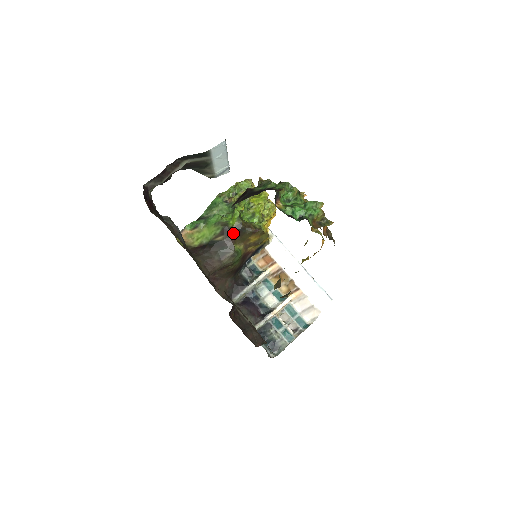
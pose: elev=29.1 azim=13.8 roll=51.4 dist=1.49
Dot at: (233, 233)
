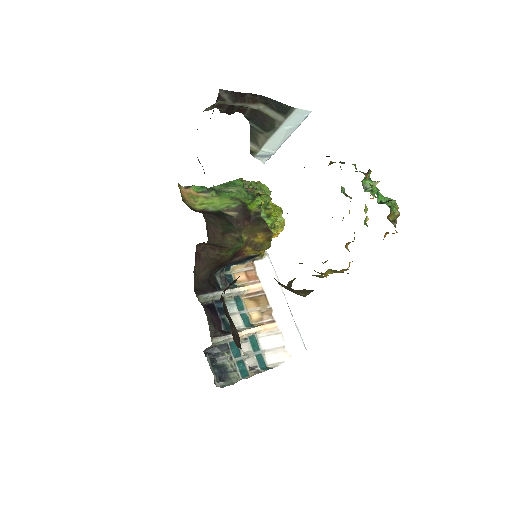
Dot at: (248, 217)
